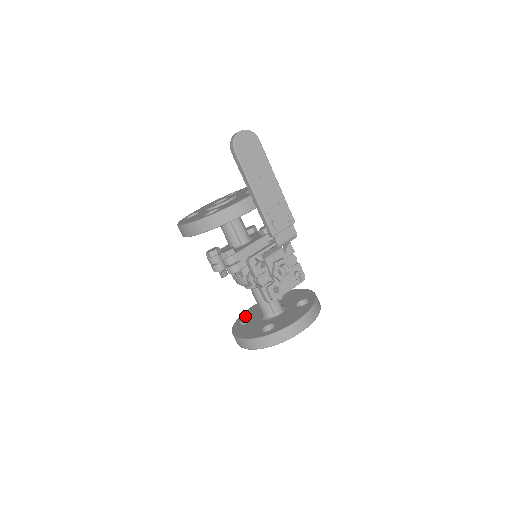
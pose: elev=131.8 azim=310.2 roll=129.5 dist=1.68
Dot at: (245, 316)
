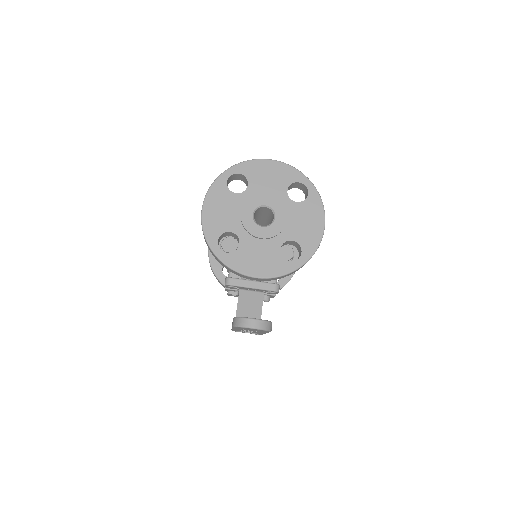
Dot at: occluded
